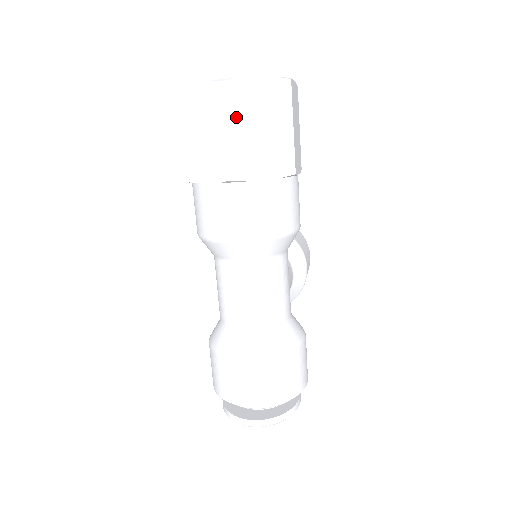
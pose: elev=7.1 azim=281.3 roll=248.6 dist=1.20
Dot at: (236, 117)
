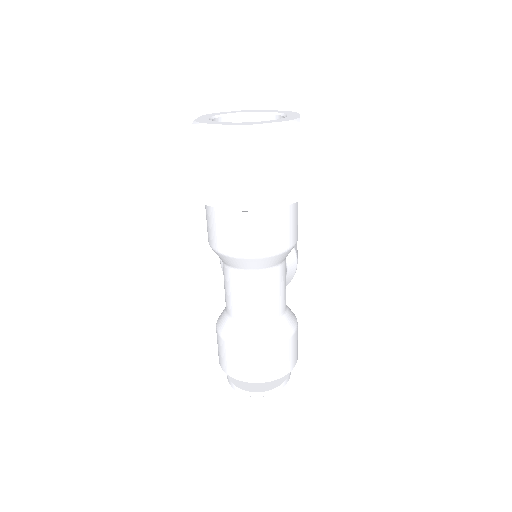
Dot at: (253, 158)
